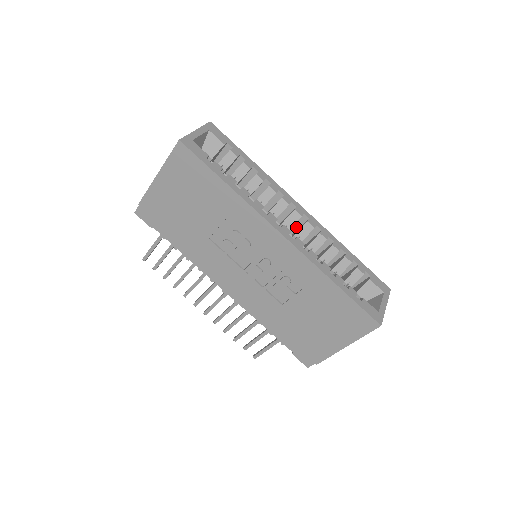
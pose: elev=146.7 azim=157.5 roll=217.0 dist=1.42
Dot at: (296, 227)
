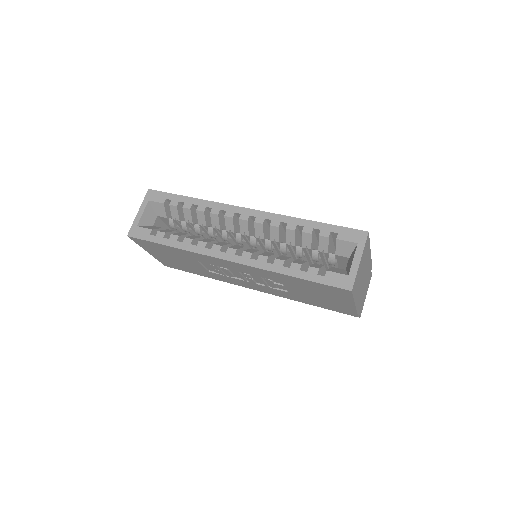
Dot at: occluded
